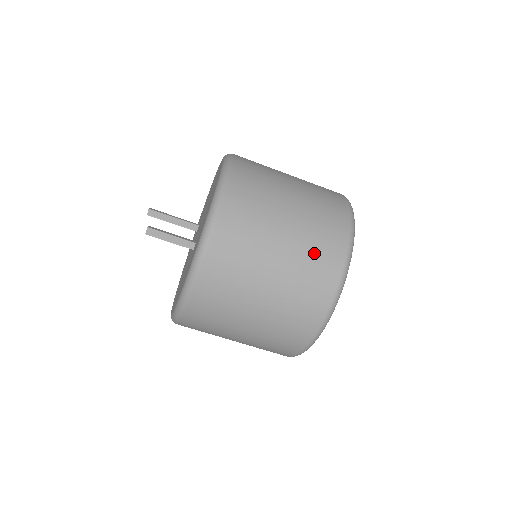
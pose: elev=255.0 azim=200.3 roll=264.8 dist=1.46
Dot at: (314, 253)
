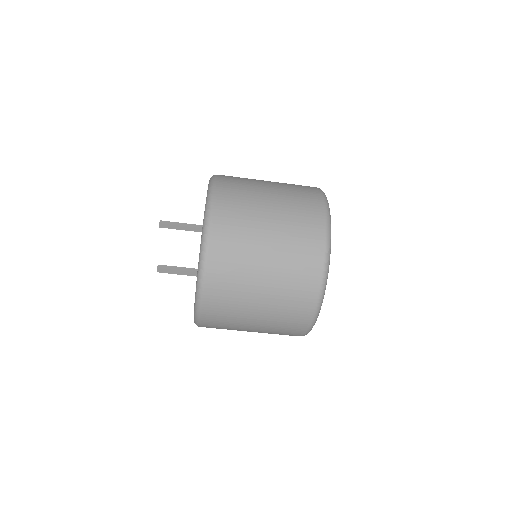
Dot at: (291, 290)
